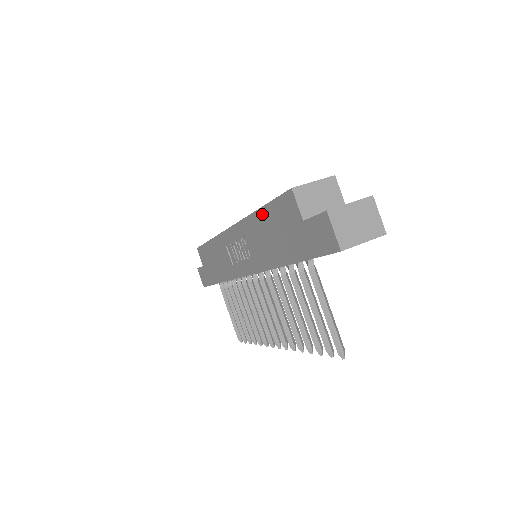
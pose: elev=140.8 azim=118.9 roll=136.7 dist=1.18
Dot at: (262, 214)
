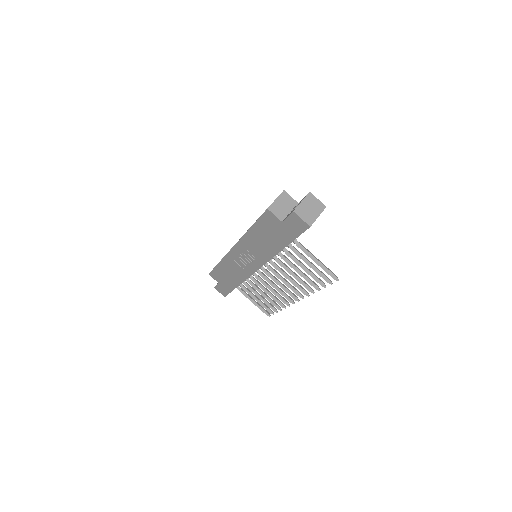
Dot at: (254, 230)
